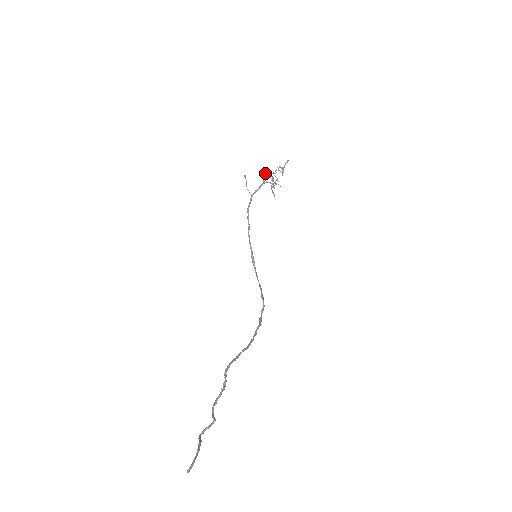
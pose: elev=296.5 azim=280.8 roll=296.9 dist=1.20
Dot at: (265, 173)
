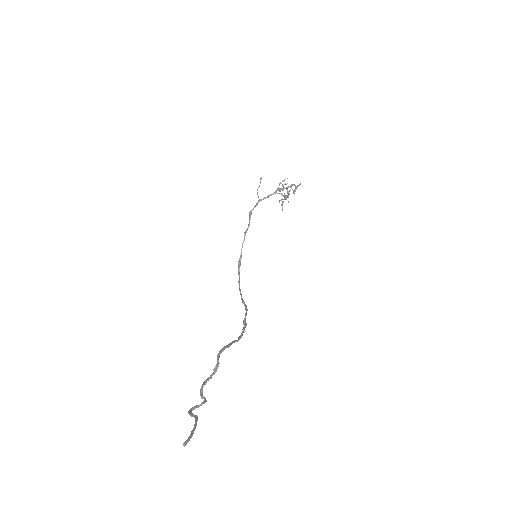
Dot at: occluded
